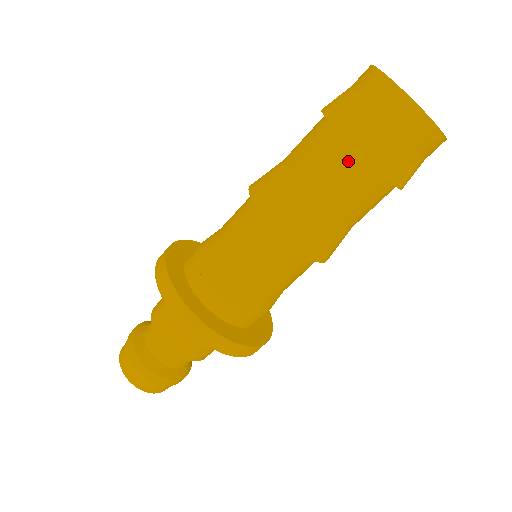
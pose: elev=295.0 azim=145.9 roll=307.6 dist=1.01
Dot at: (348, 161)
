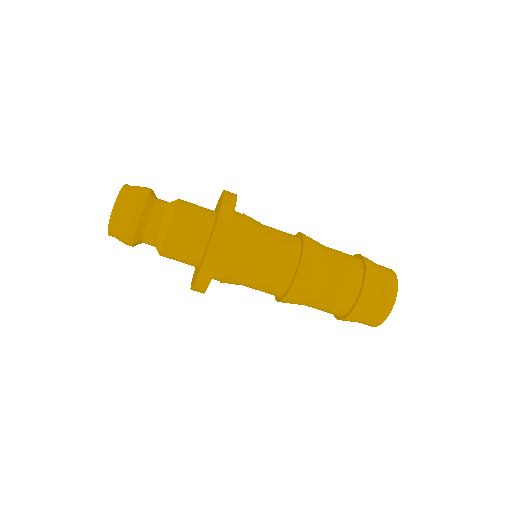
Dot at: (349, 297)
